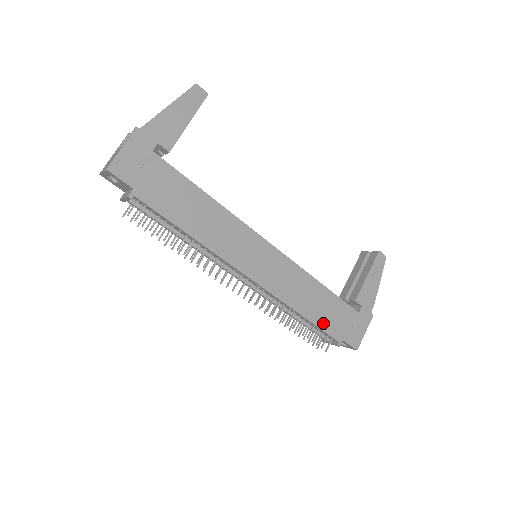
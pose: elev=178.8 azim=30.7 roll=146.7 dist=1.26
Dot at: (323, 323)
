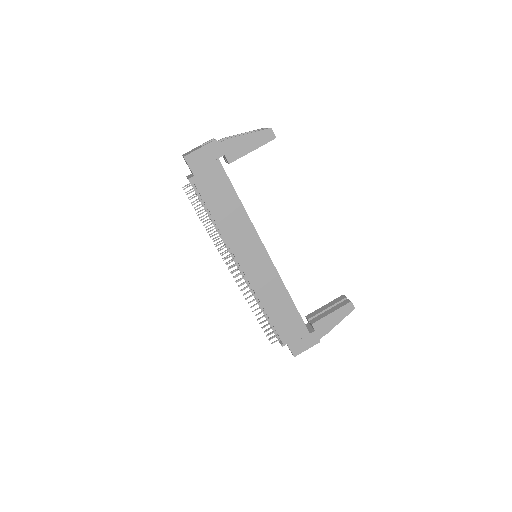
Dot at: (278, 325)
